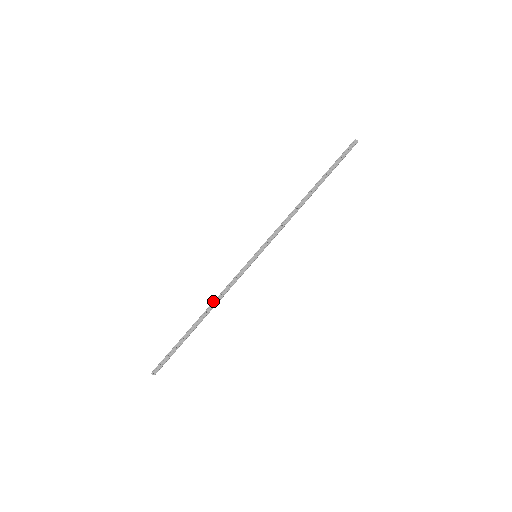
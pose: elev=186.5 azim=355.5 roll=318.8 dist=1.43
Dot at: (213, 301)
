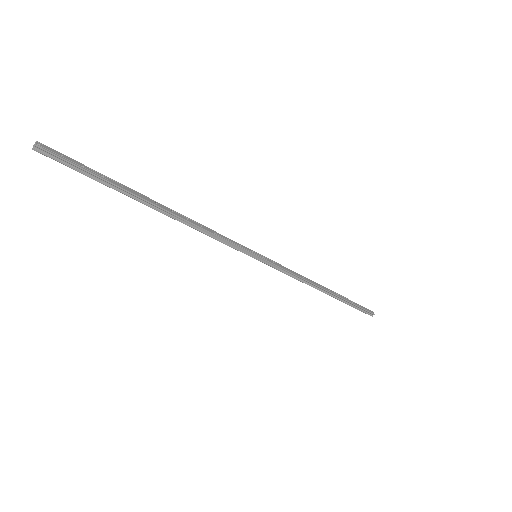
Dot at: occluded
